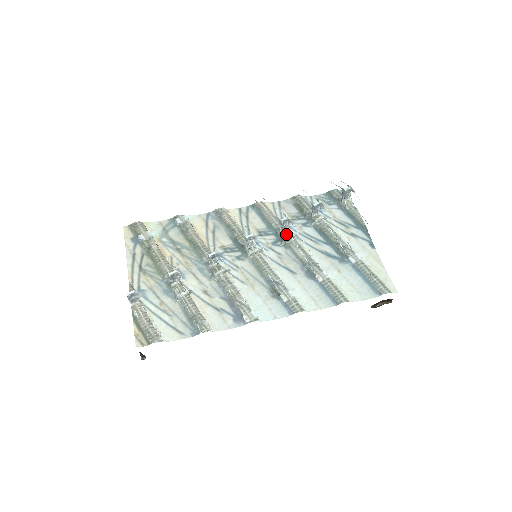
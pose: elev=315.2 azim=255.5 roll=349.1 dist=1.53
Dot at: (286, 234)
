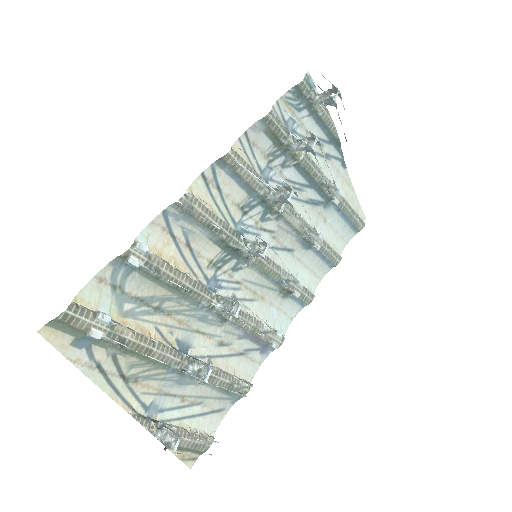
Dot at: occluded
